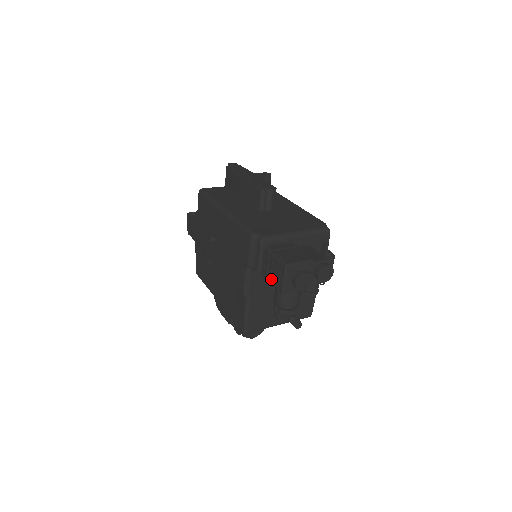
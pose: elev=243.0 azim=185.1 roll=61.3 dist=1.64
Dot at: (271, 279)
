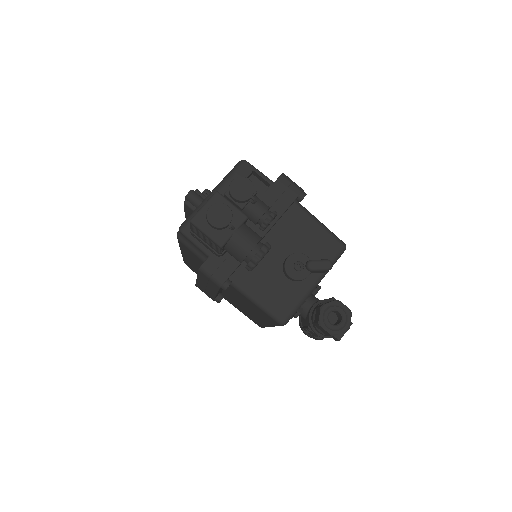
Dot at: (215, 249)
